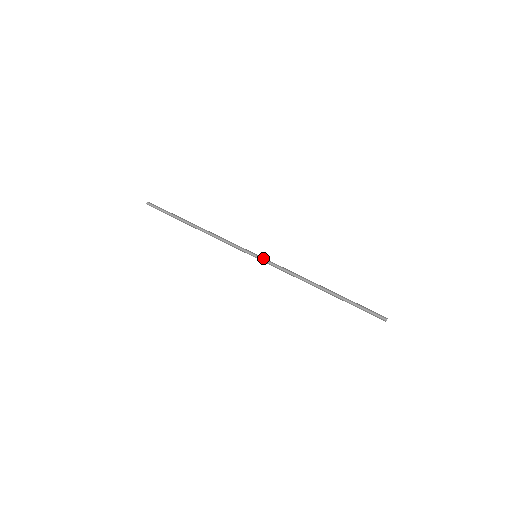
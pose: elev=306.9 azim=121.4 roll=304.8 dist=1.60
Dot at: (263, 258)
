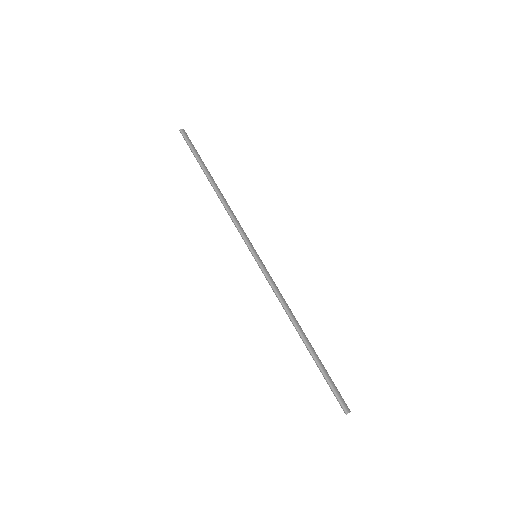
Dot at: (261, 263)
